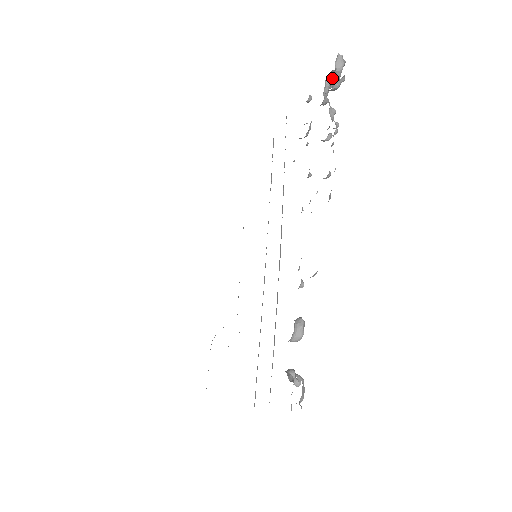
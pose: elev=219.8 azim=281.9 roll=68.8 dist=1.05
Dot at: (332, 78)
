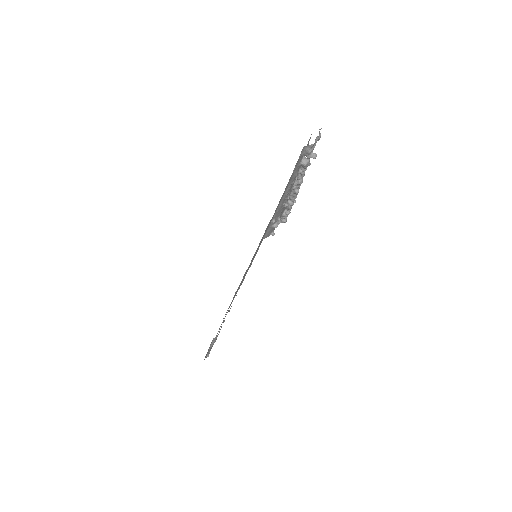
Dot at: (286, 213)
